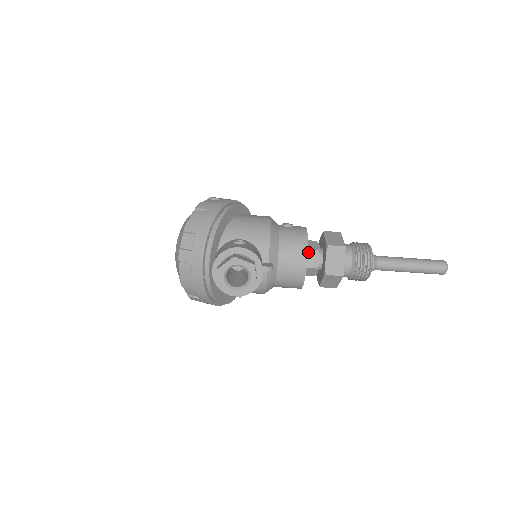
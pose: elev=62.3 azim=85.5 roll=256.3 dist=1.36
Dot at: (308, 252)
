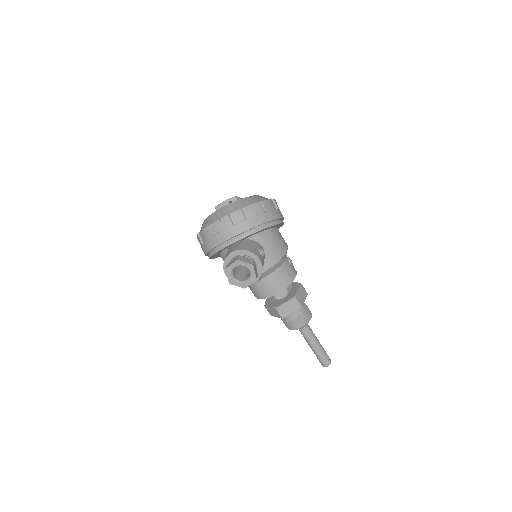
Dot at: occluded
